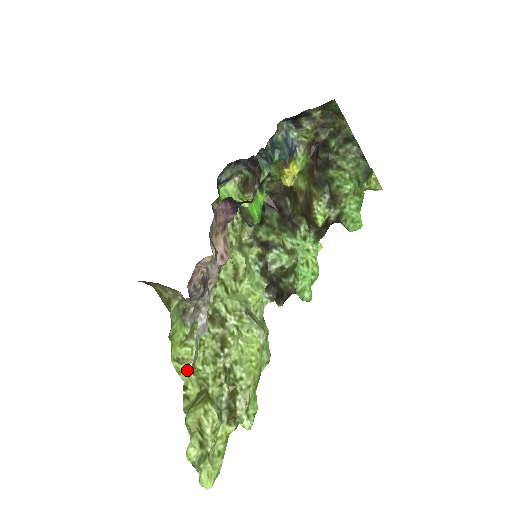
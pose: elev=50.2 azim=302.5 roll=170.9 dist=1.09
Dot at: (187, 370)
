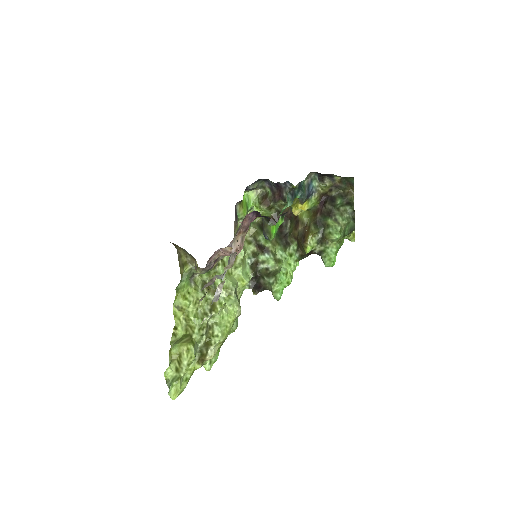
Dot at: (181, 316)
